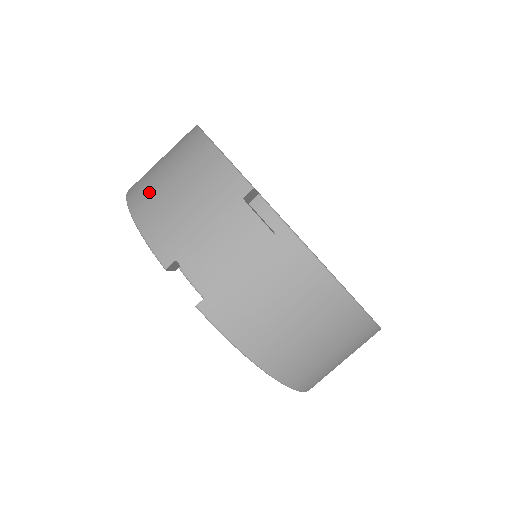
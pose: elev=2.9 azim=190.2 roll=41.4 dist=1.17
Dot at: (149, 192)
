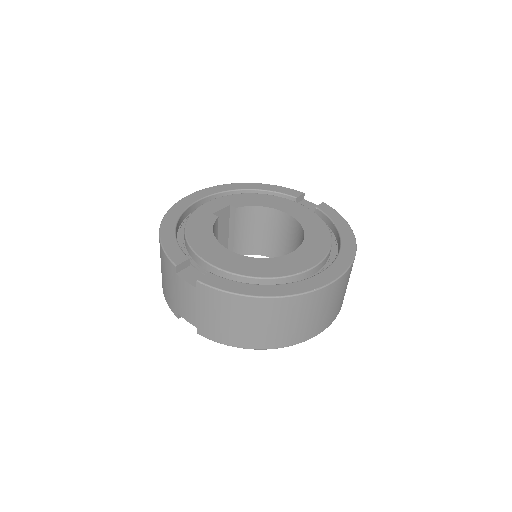
Dot at: occluded
